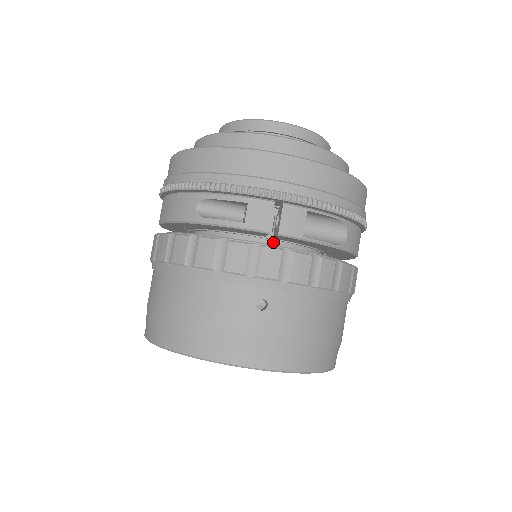
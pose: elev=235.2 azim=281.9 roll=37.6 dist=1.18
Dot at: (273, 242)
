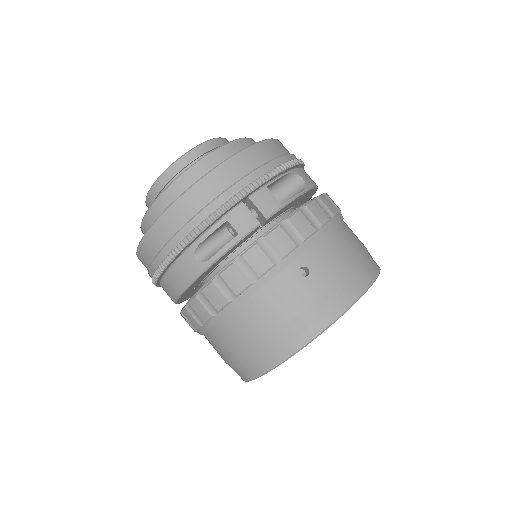
Dot at: (264, 231)
